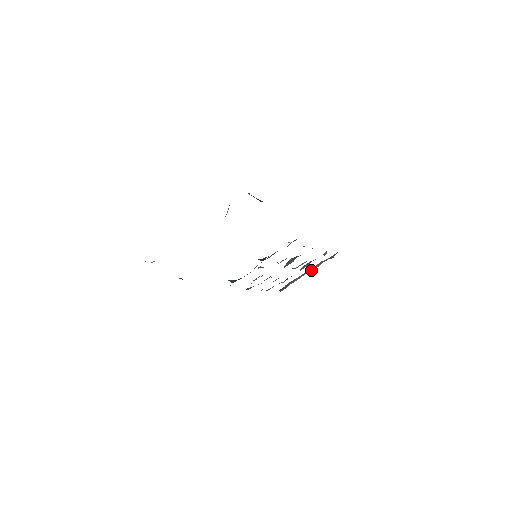
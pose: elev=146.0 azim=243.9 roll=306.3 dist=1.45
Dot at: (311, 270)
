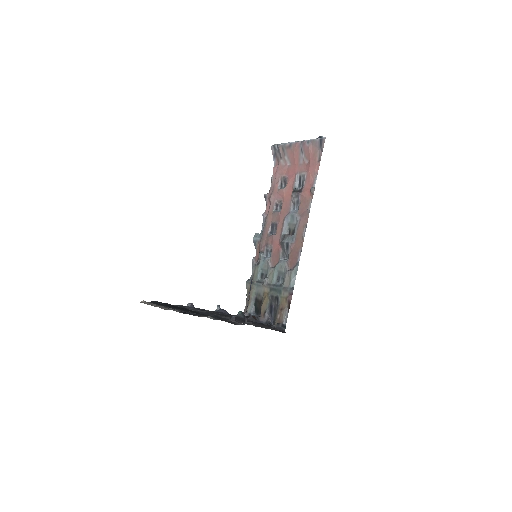
Dot at: (300, 161)
